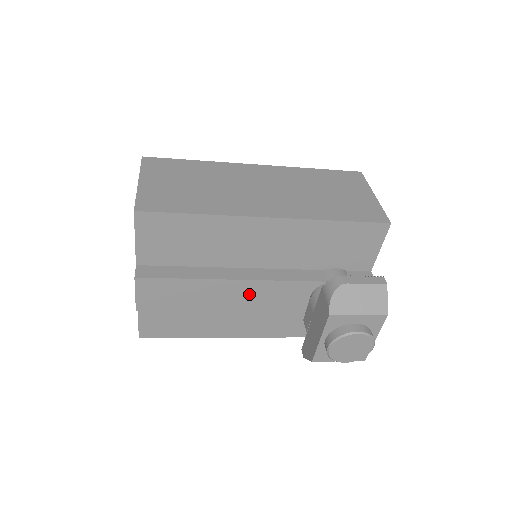
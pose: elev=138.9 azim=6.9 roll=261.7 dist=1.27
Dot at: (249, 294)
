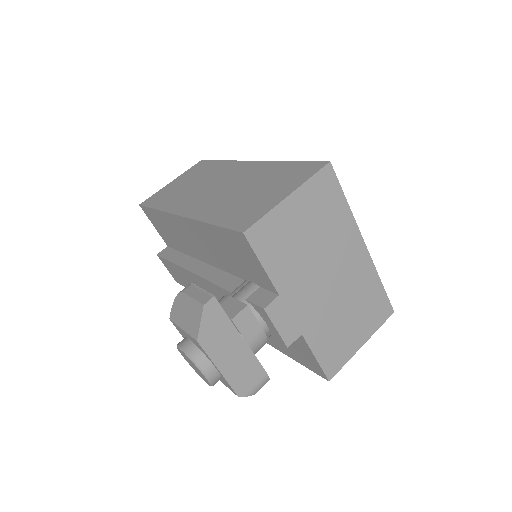
Dot at: (204, 288)
